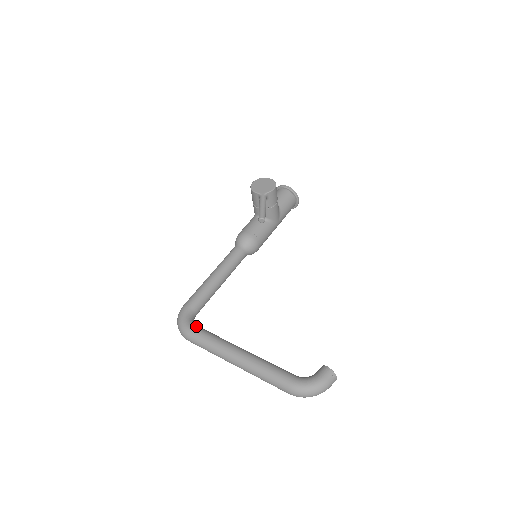
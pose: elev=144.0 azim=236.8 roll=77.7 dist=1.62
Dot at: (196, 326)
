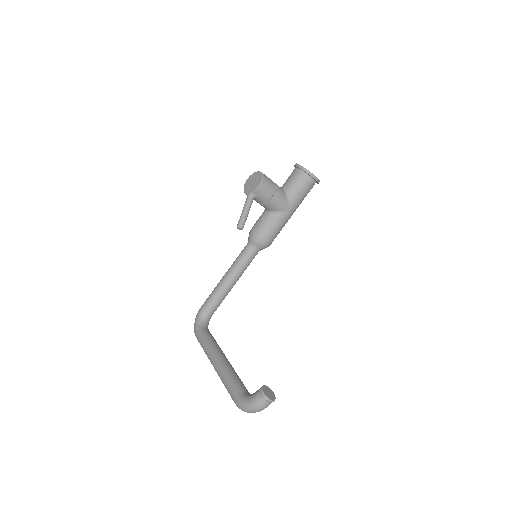
Dot at: (201, 329)
